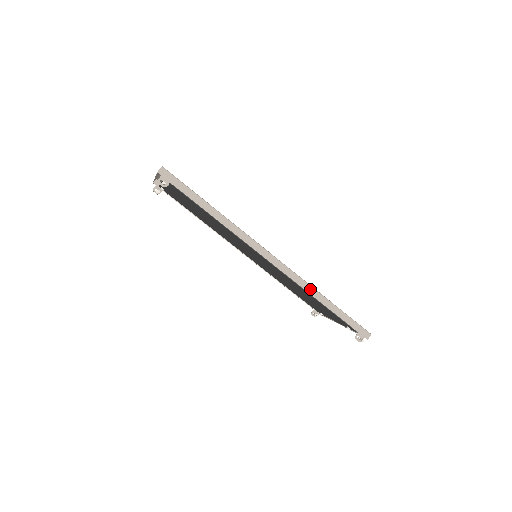
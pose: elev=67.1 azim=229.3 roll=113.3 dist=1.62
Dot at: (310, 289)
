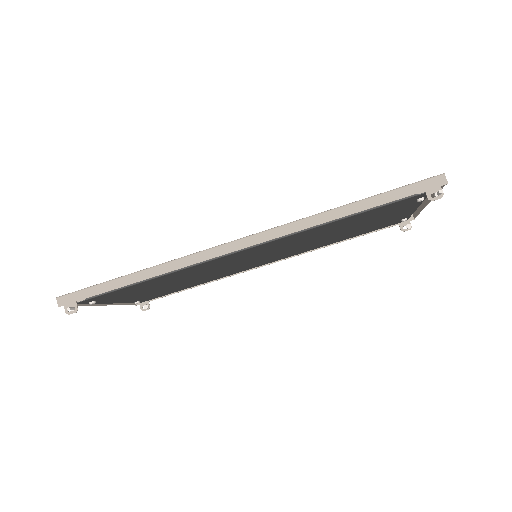
Dot at: (311, 221)
